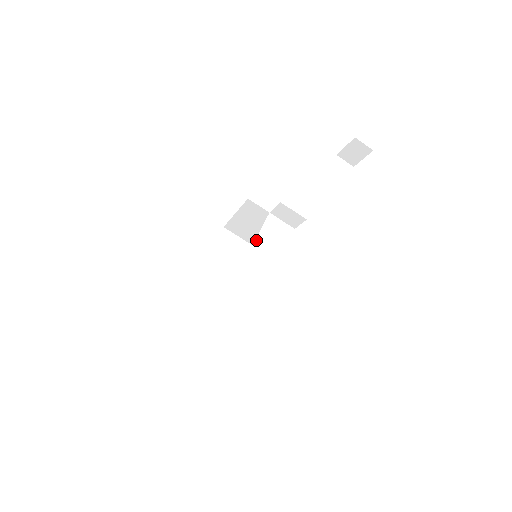
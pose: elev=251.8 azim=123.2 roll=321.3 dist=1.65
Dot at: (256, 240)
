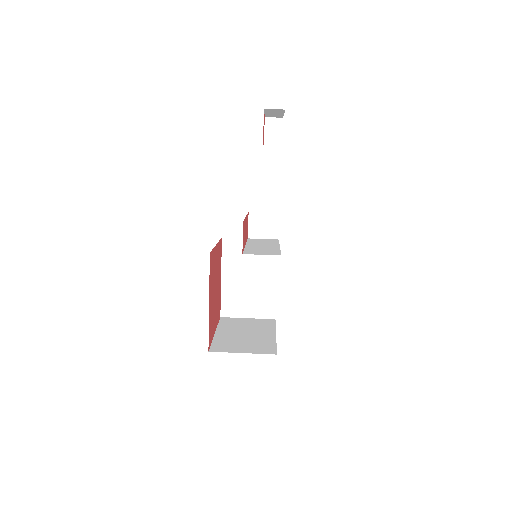
Dot at: occluded
